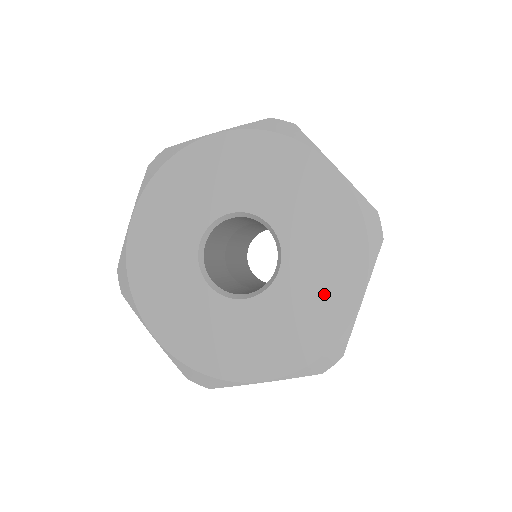
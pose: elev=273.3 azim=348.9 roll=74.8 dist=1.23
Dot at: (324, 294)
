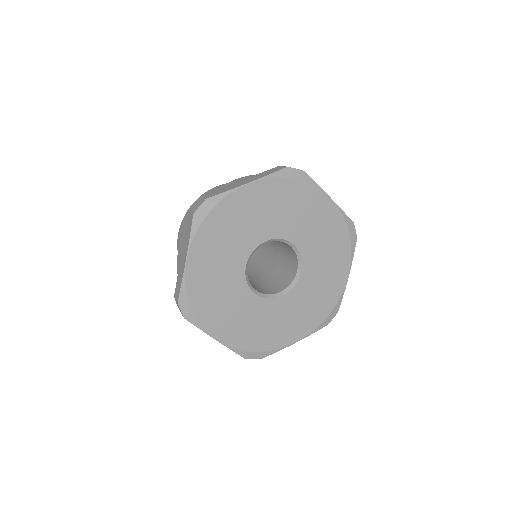
Dot at: (286, 326)
